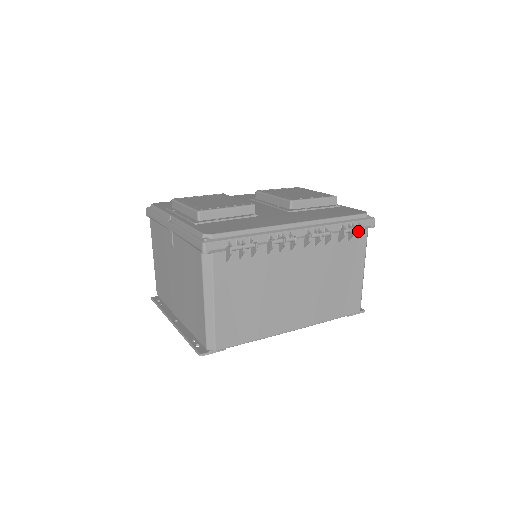
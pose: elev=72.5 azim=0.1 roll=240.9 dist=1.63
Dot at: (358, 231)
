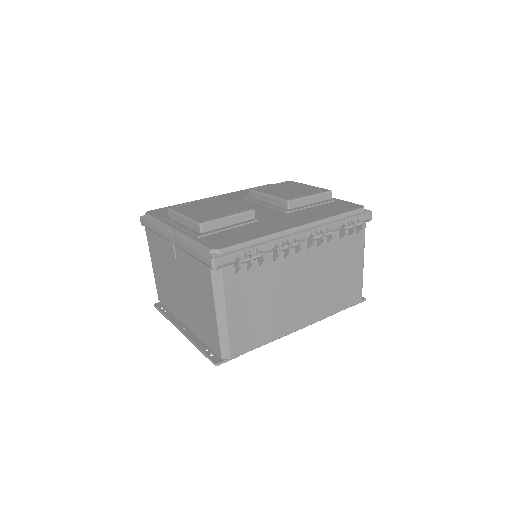
Dot at: occluded
